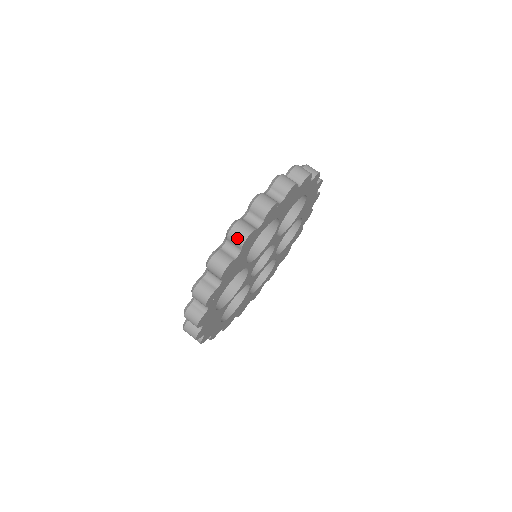
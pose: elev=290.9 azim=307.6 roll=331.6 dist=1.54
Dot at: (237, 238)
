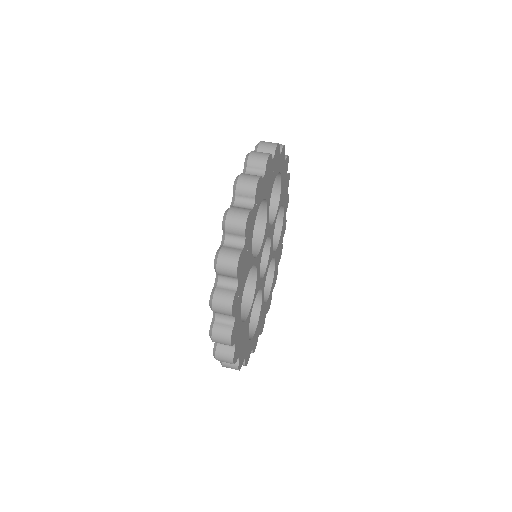
Dot at: (236, 226)
